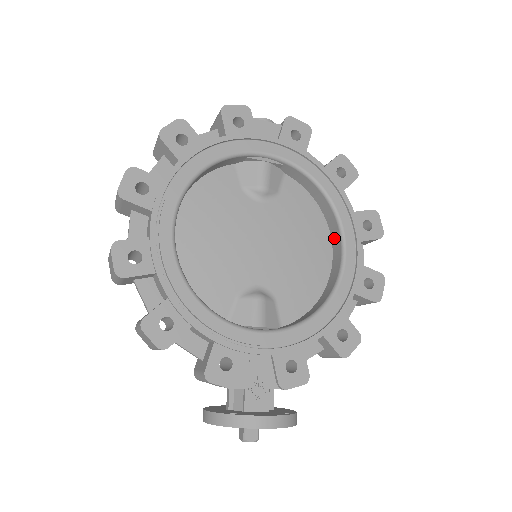
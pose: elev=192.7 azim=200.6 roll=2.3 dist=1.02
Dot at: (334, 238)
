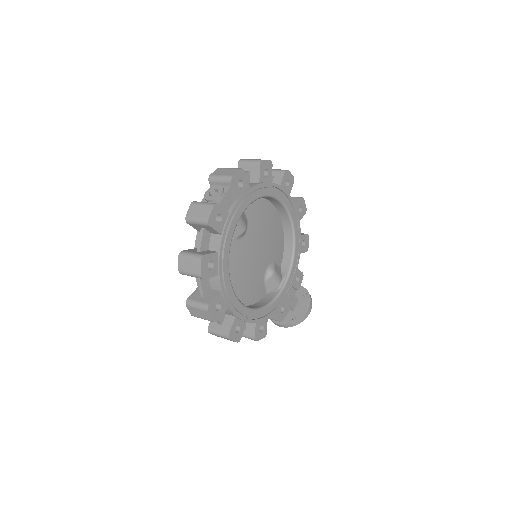
Dot at: (276, 205)
